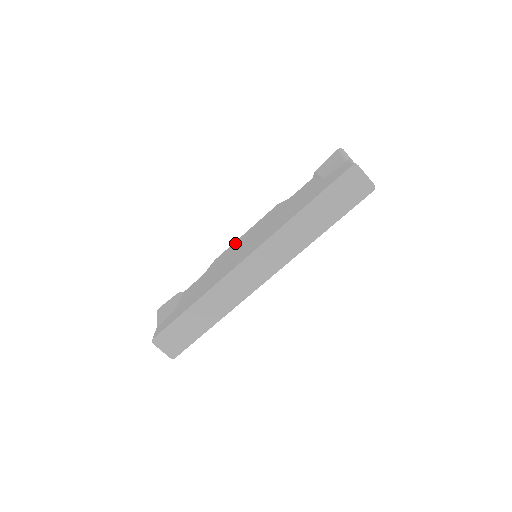
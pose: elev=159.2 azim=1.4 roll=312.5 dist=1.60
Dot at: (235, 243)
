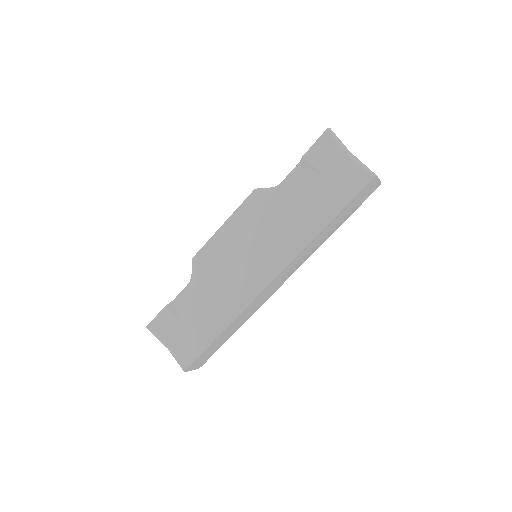
Dot at: (216, 240)
